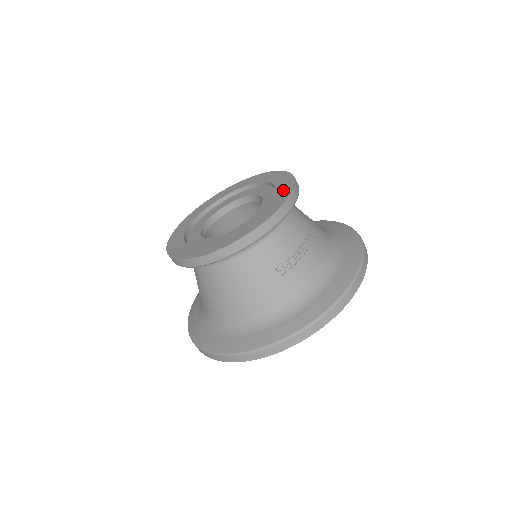
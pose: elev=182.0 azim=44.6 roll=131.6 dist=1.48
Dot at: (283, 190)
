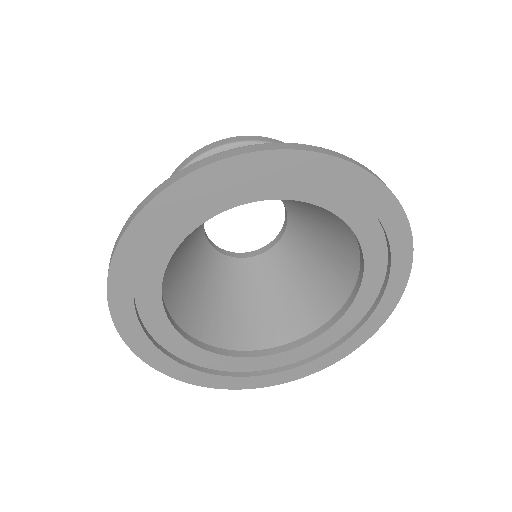
Dot at: occluded
